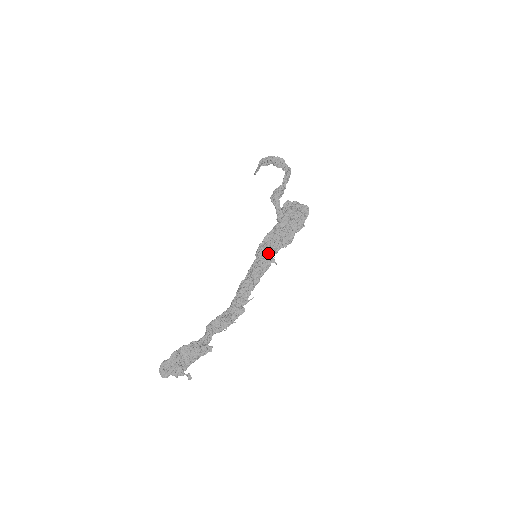
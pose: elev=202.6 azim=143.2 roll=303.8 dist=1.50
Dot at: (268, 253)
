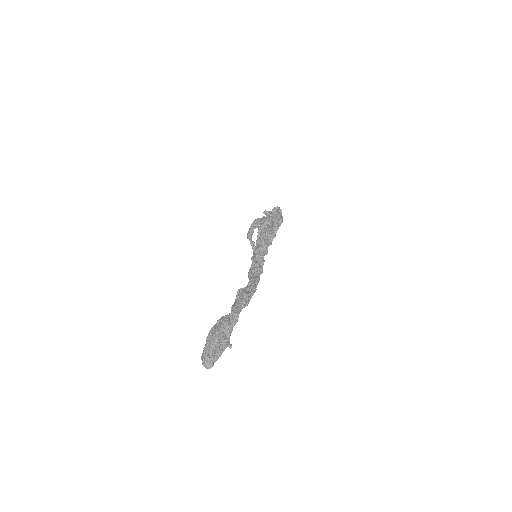
Dot at: occluded
